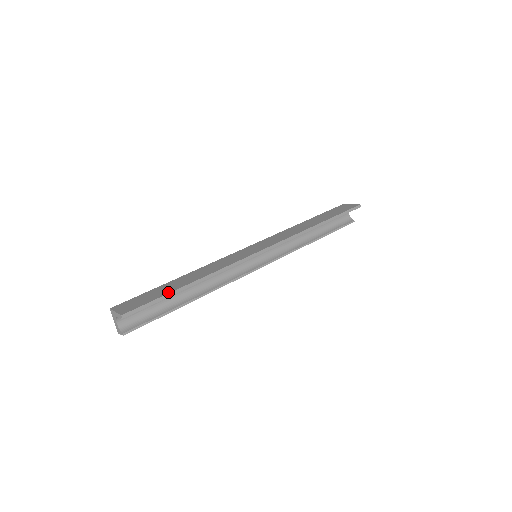
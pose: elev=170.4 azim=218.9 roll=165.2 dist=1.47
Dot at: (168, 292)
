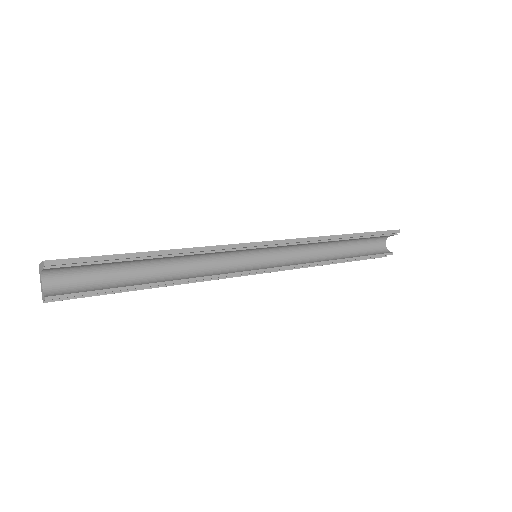
Dot at: occluded
